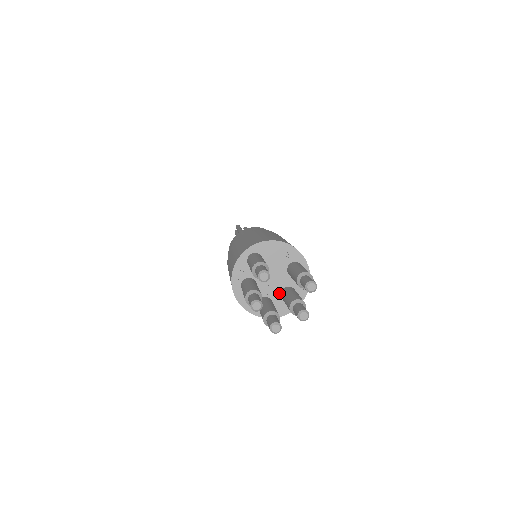
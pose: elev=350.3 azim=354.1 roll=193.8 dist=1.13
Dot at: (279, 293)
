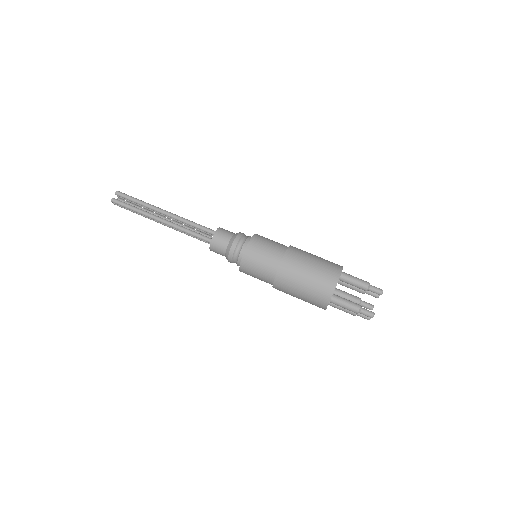
Dot at: occluded
